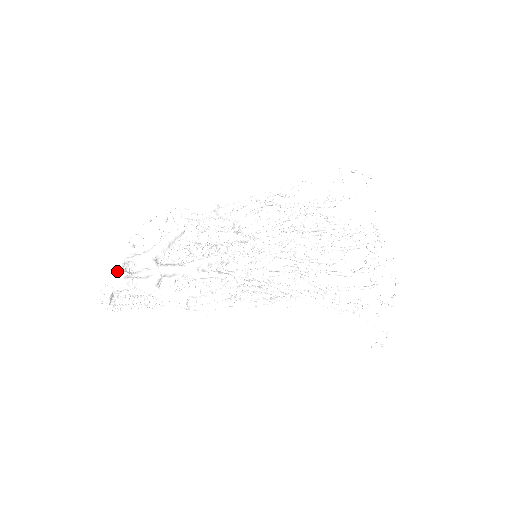
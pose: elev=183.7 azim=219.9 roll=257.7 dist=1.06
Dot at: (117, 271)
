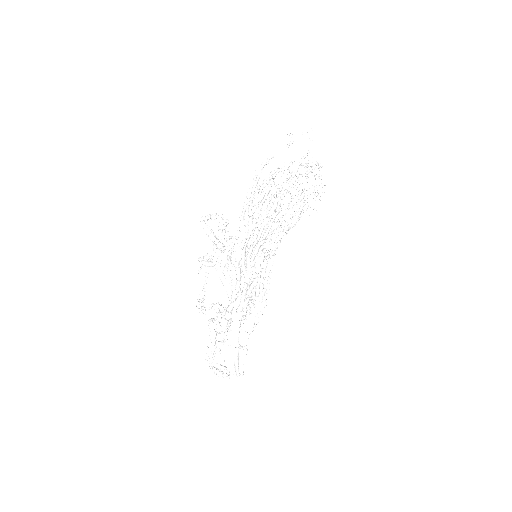
Dot at: occluded
